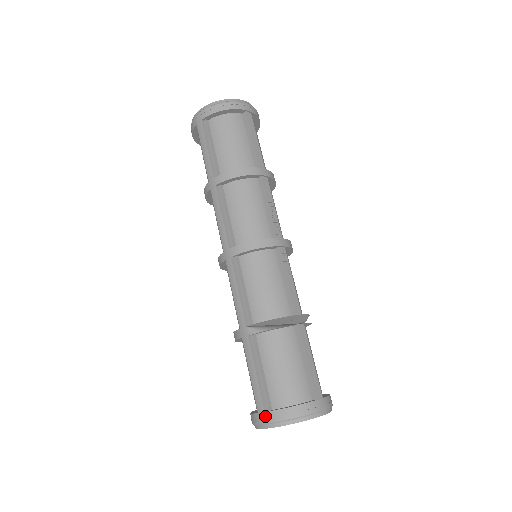
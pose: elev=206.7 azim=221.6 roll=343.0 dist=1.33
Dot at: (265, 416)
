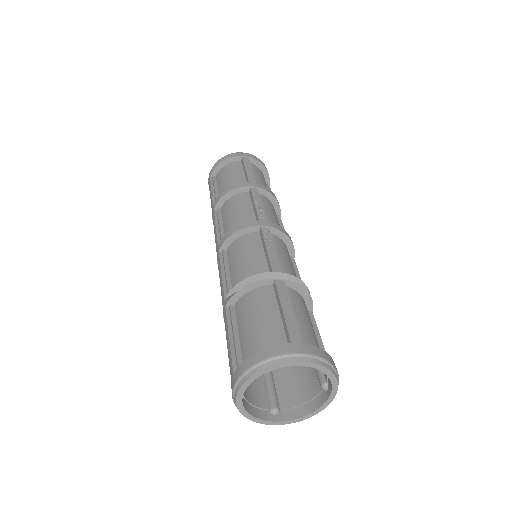
Dot at: (233, 378)
